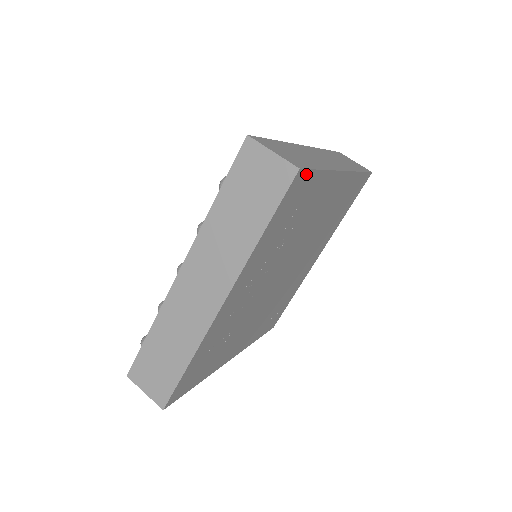
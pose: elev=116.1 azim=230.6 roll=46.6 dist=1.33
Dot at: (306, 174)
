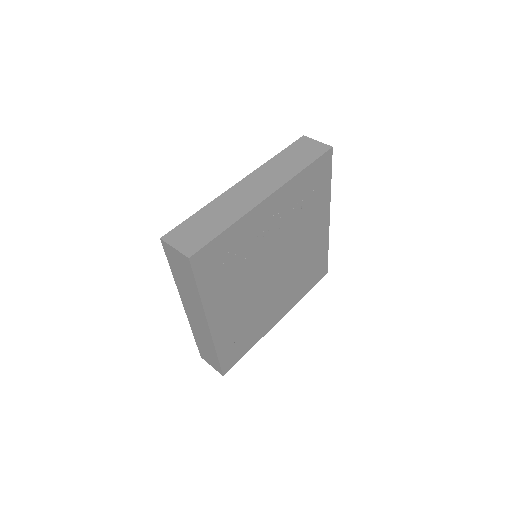
Dot at: (330, 162)
